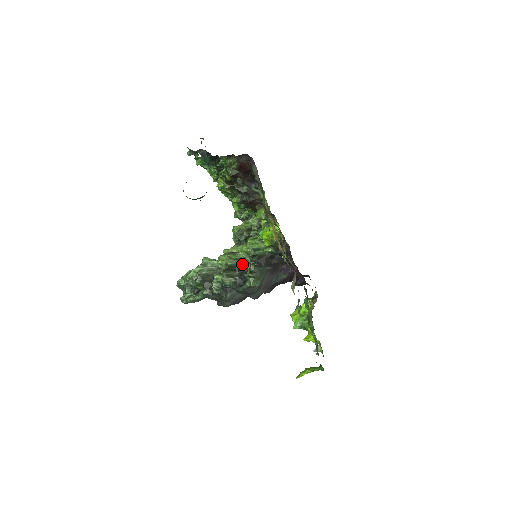
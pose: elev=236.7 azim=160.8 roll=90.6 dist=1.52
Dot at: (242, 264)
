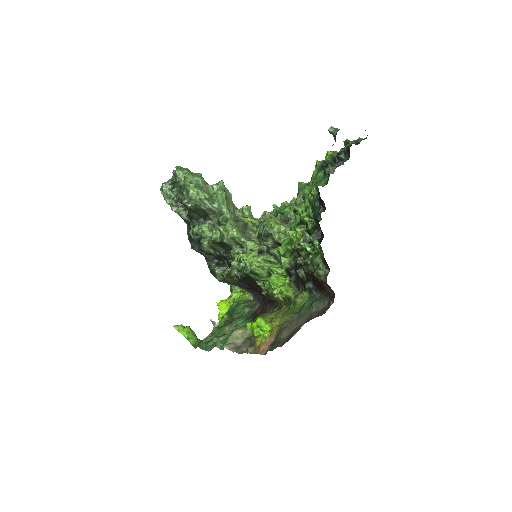
Dot at: (234, 256)
